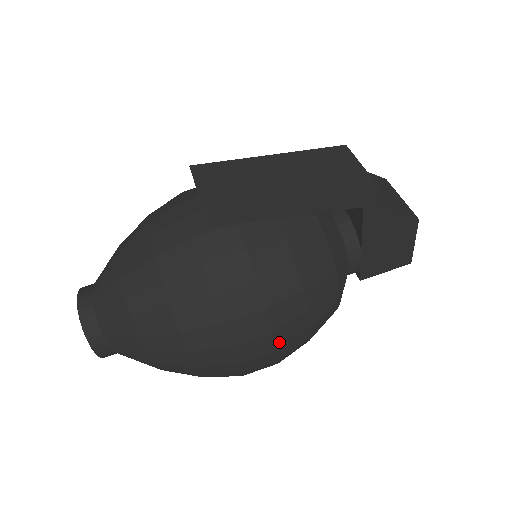
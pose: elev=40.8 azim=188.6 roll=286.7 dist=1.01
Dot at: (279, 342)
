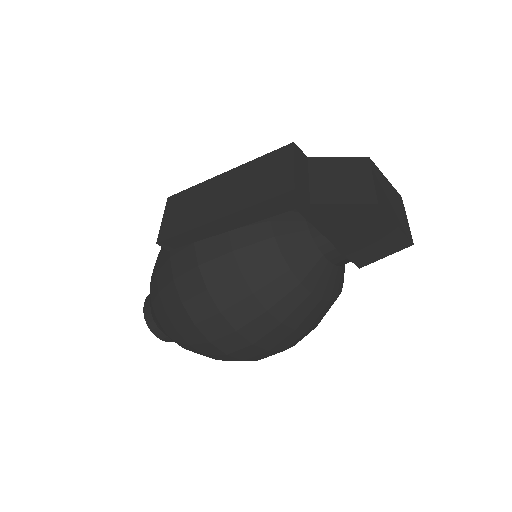
Dot at: (251, 338)
